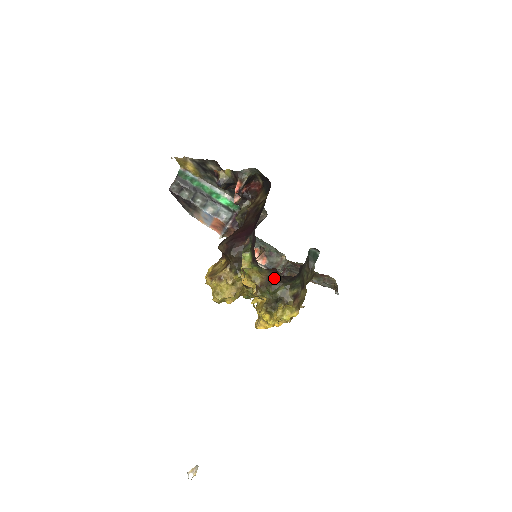
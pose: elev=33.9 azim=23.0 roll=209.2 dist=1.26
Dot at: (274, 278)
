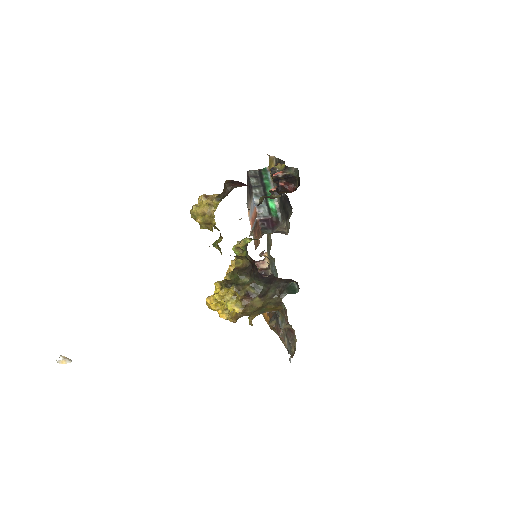
Dot at: (249, 269)
